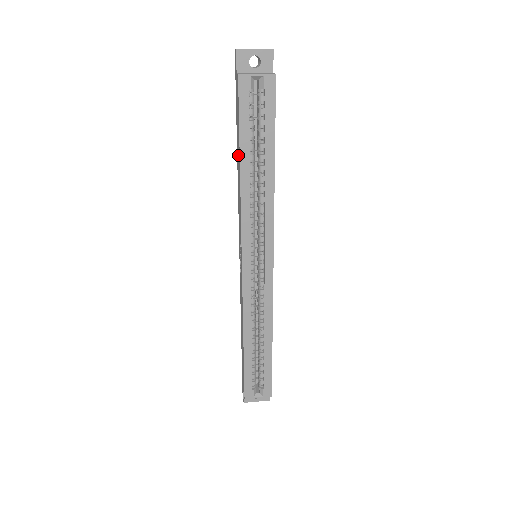
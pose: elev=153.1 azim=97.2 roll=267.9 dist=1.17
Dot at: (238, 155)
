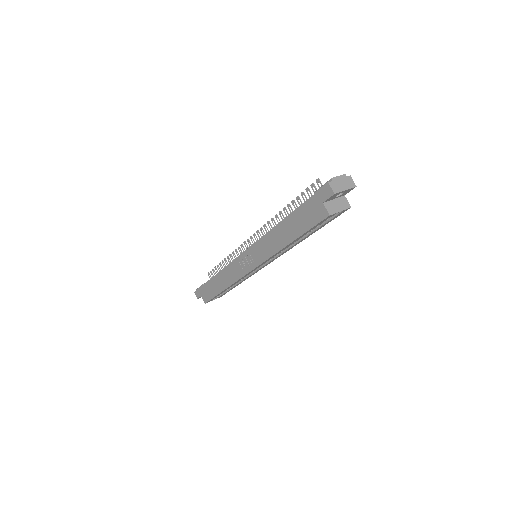
Dot at: (288, 232)
